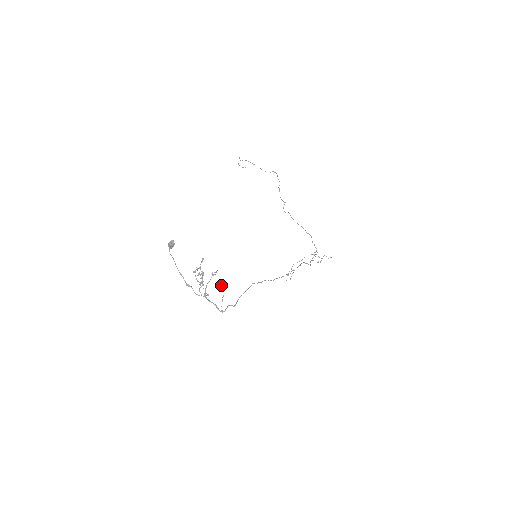
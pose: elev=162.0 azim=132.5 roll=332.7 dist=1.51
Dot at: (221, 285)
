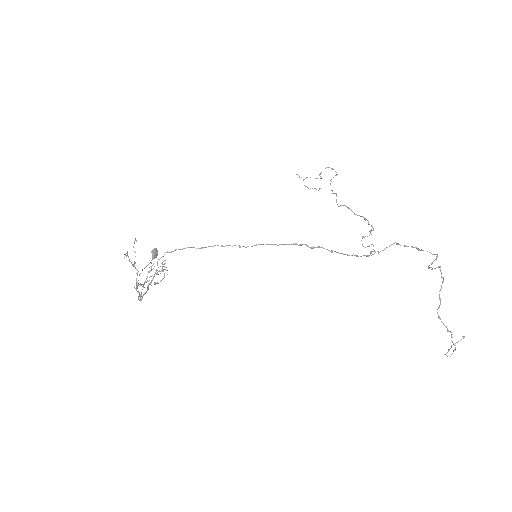
Dot at: (152, 269)
